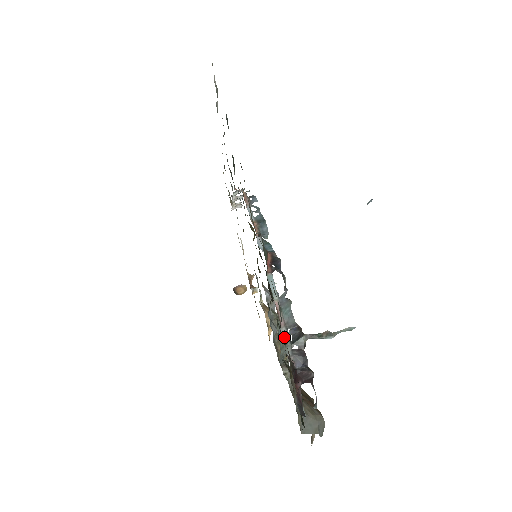
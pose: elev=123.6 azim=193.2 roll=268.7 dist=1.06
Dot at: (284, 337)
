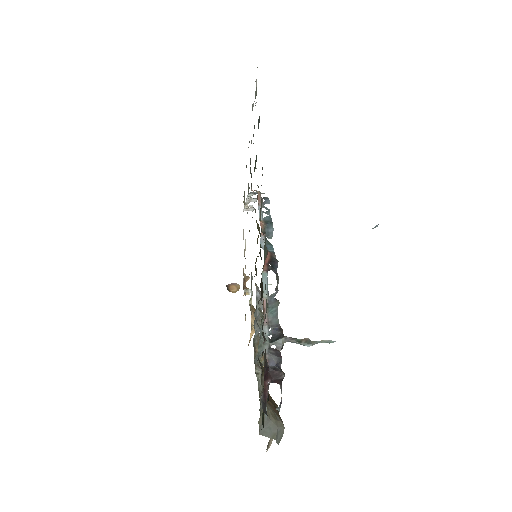
Dot at: (264, 334)
